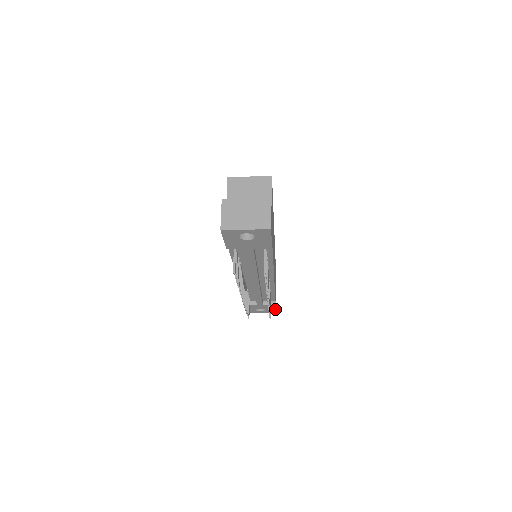
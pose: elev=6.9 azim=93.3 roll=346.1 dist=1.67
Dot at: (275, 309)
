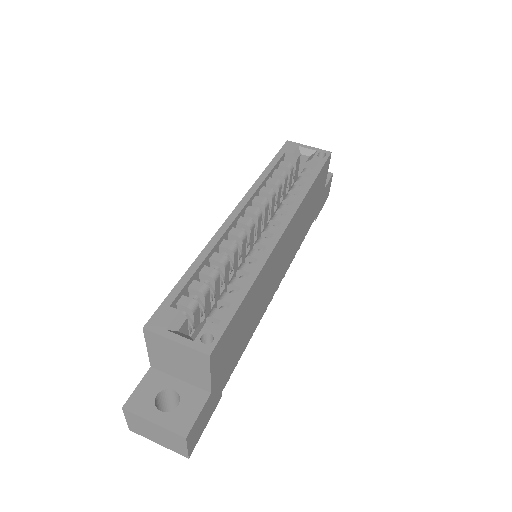
Dot at: (322, 206)
